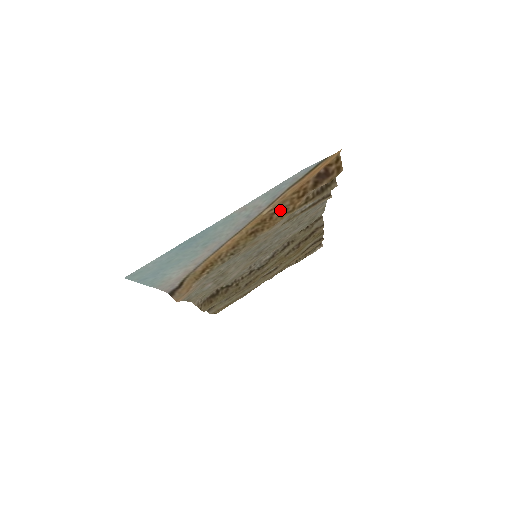
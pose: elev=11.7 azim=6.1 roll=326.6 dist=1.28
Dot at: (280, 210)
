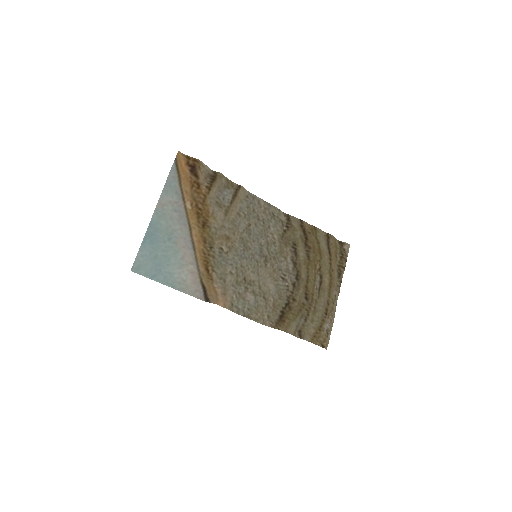
Dot at: (198, 201)
